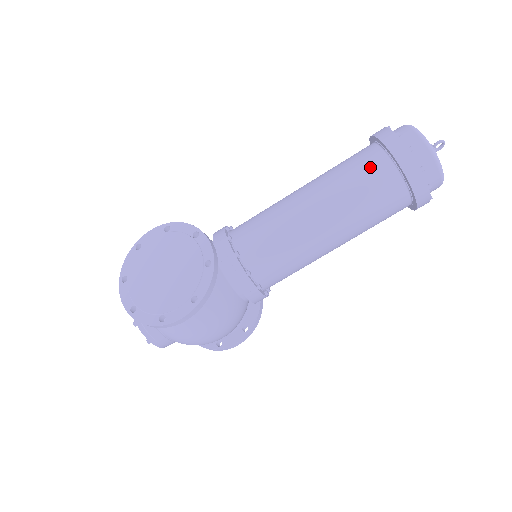
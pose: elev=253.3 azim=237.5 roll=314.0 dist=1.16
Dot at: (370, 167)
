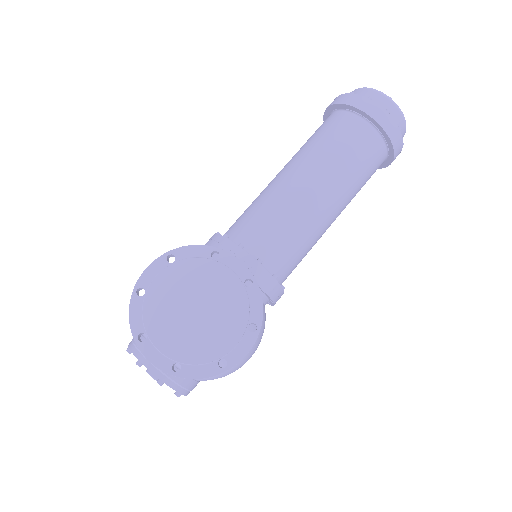
Dot at: (356, 136)
